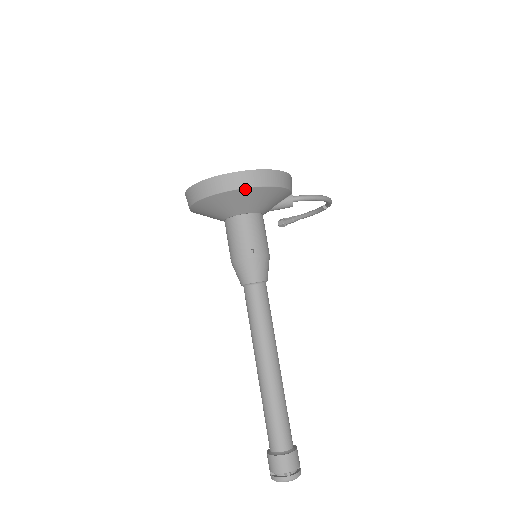
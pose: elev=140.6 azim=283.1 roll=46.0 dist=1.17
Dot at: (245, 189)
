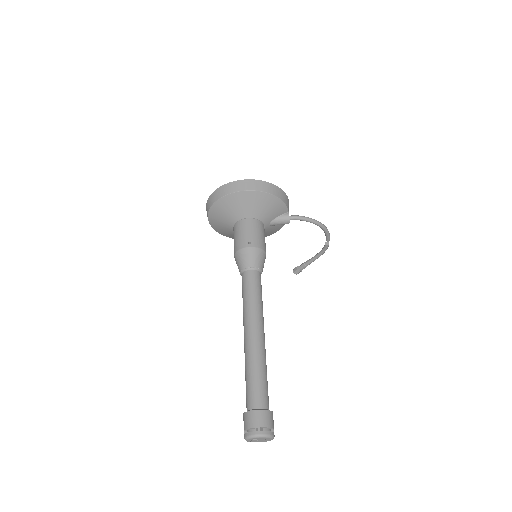
Dot at: (245, 192)
